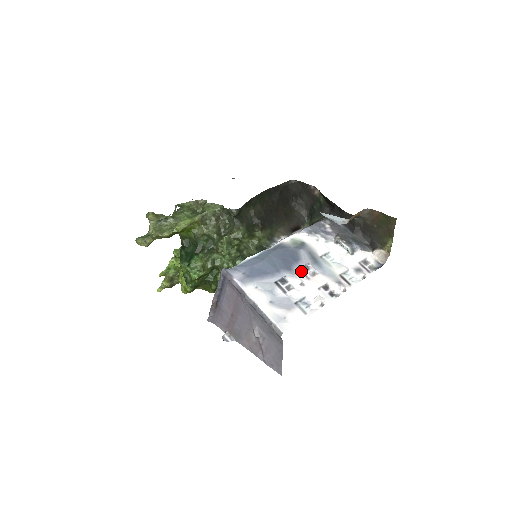
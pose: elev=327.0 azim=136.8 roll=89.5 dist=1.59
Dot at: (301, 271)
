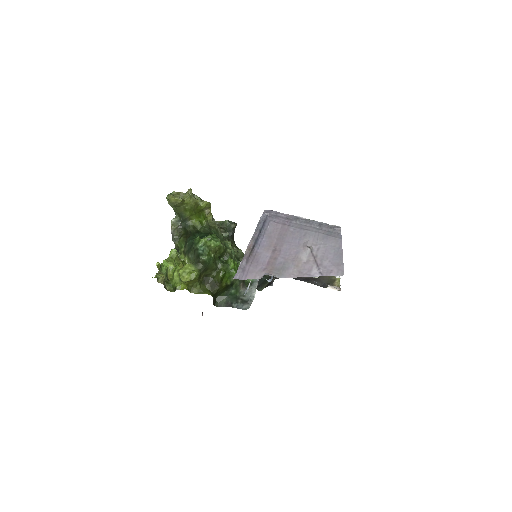
Dot at: occluded
